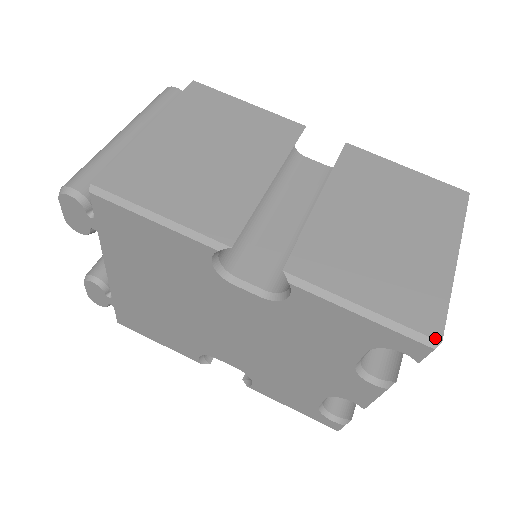
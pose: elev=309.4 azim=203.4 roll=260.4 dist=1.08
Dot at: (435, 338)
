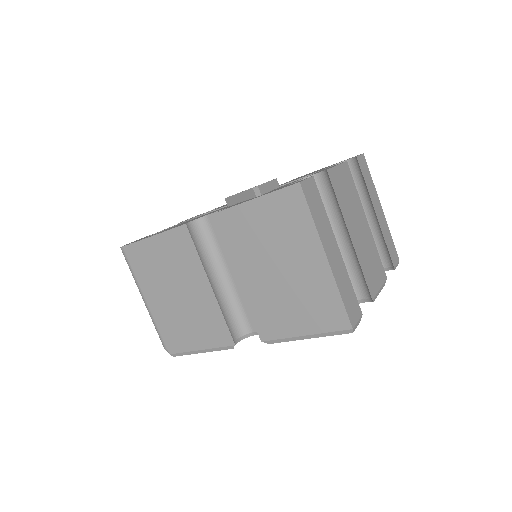
Dot at: (348, 329)
